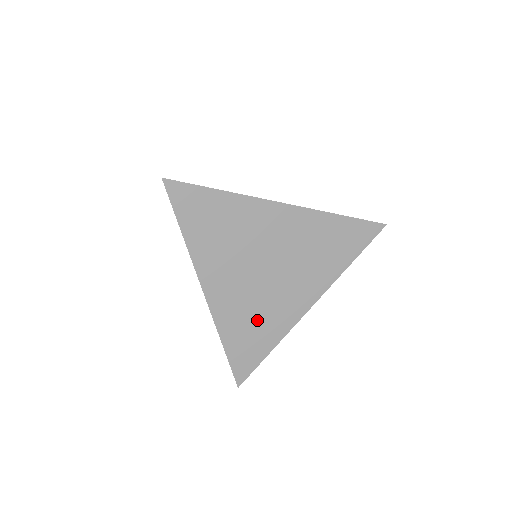
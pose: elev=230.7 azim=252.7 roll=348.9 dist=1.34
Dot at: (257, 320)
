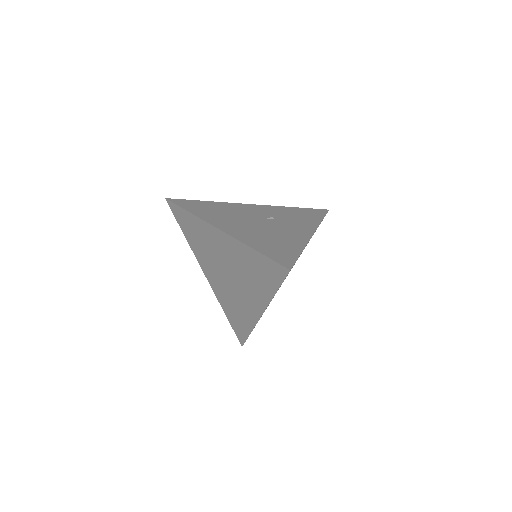
Dot at: (235, 308)
